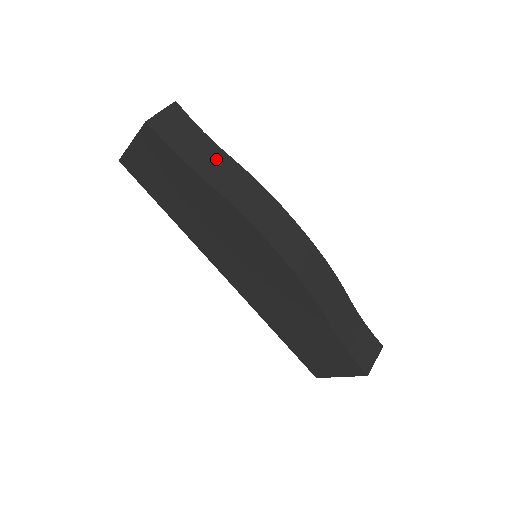
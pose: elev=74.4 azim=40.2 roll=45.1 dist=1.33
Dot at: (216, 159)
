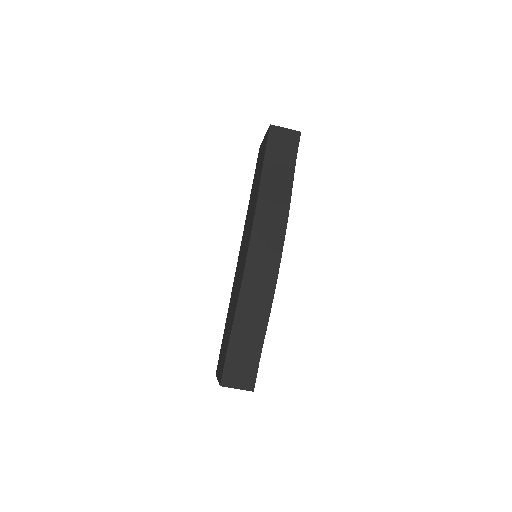
Dot at: (283, 175)
